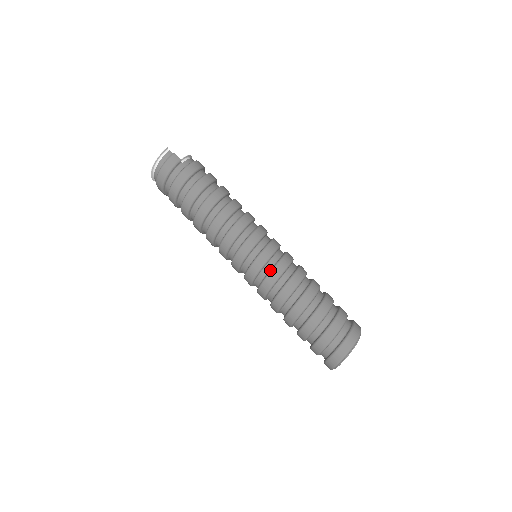
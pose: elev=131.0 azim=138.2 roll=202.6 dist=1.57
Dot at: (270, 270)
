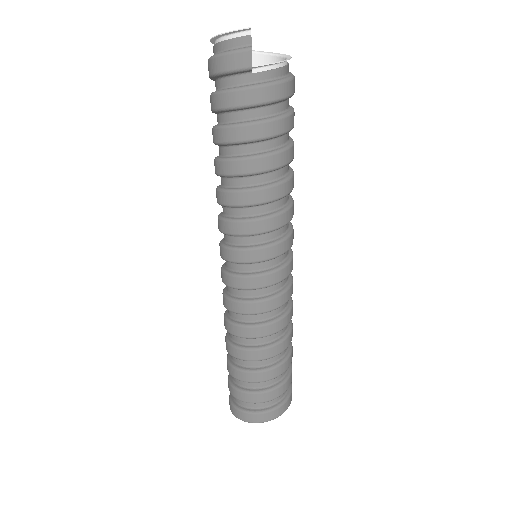
Dot at: (241, 299)
